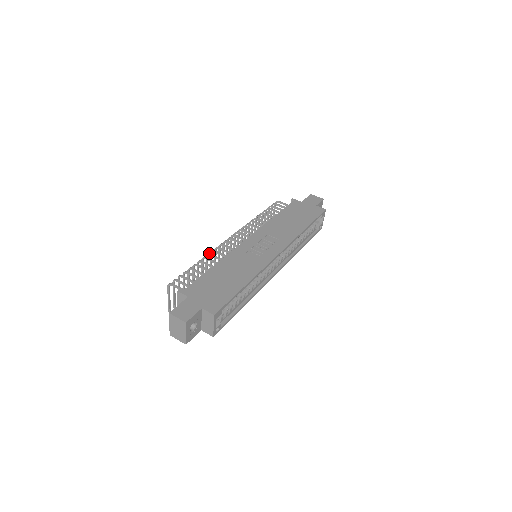
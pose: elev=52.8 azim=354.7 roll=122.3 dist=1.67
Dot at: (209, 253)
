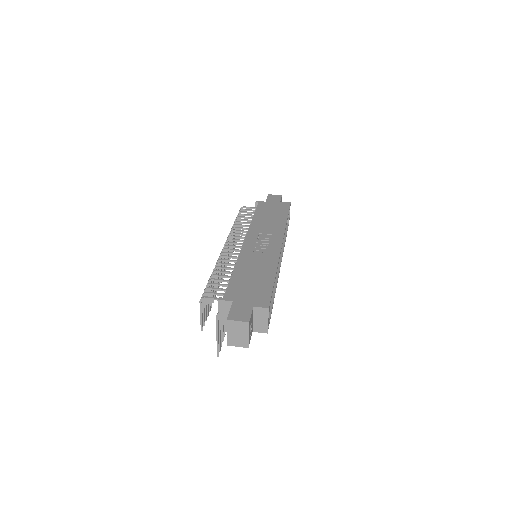
Dot at: (218, 263)
